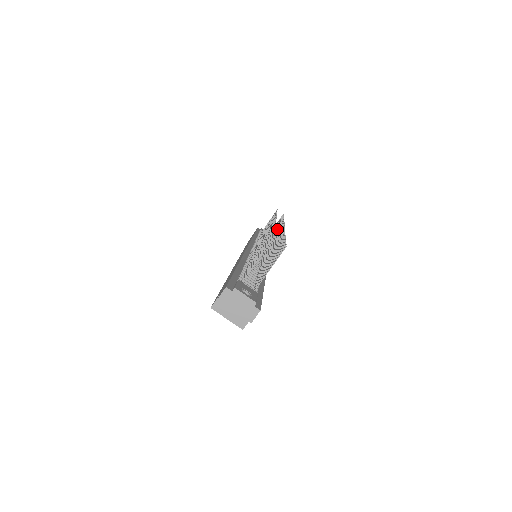
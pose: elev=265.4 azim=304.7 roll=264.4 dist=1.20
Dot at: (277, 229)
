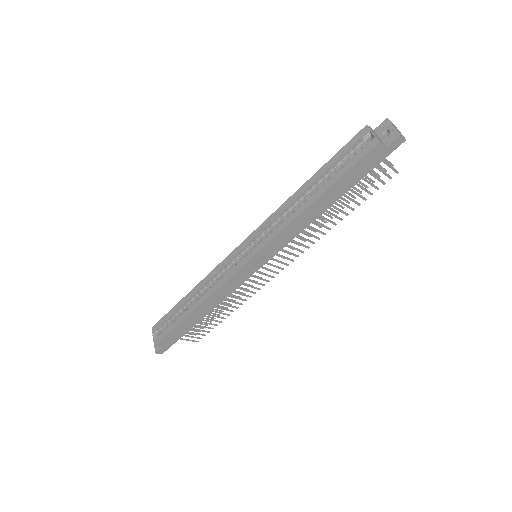
Dot at: (249, 290)
